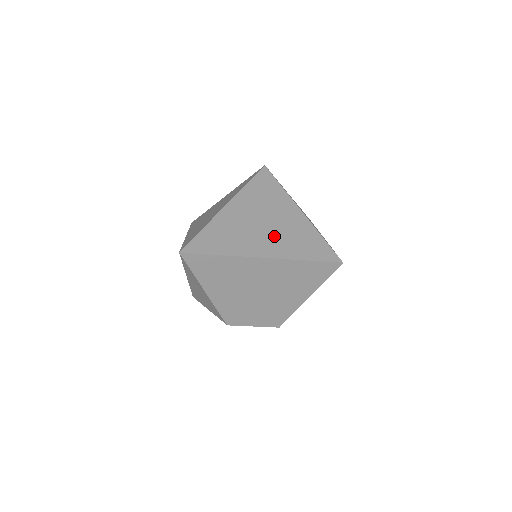
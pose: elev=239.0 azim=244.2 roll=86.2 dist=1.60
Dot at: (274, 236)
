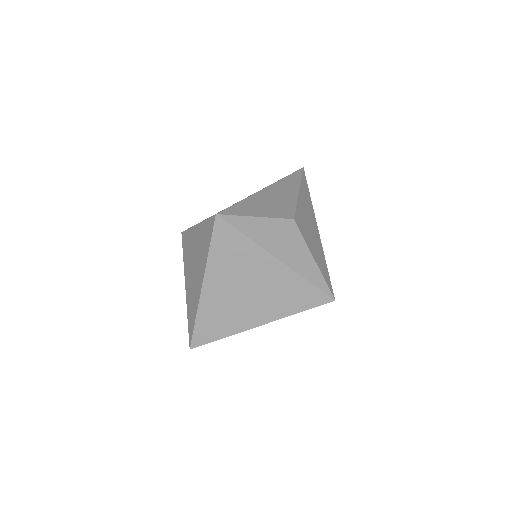
Dot at: (259, 301)
